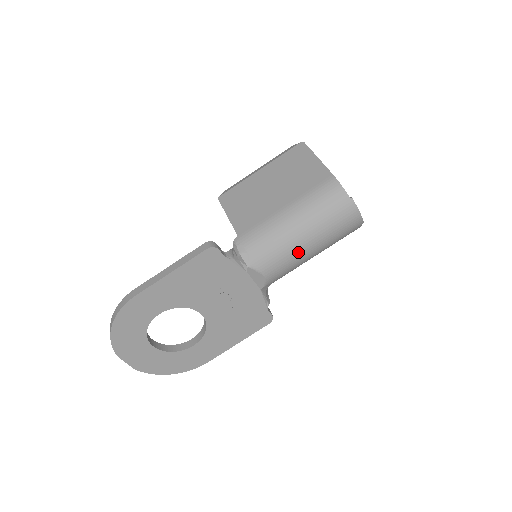
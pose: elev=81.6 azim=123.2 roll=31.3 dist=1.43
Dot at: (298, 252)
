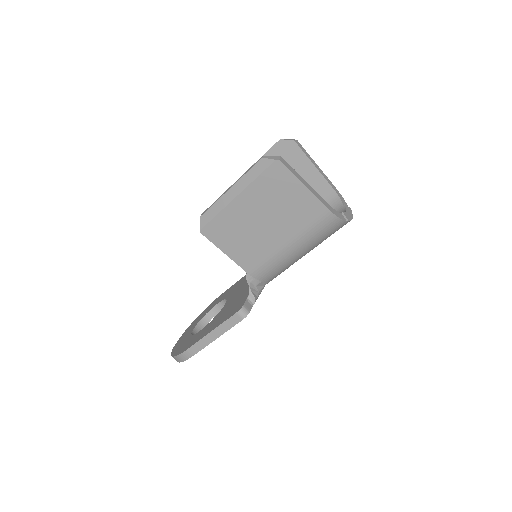
Dot at: occluded
